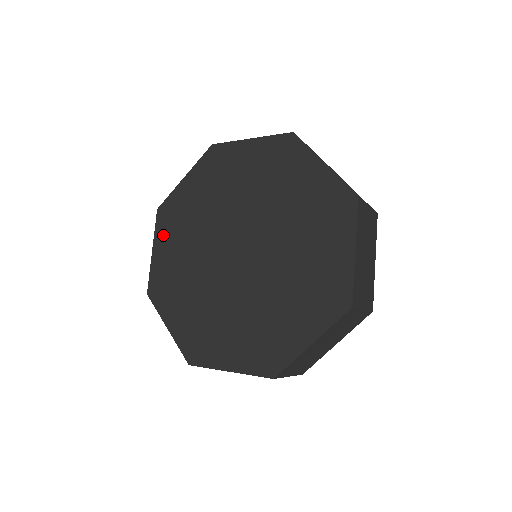
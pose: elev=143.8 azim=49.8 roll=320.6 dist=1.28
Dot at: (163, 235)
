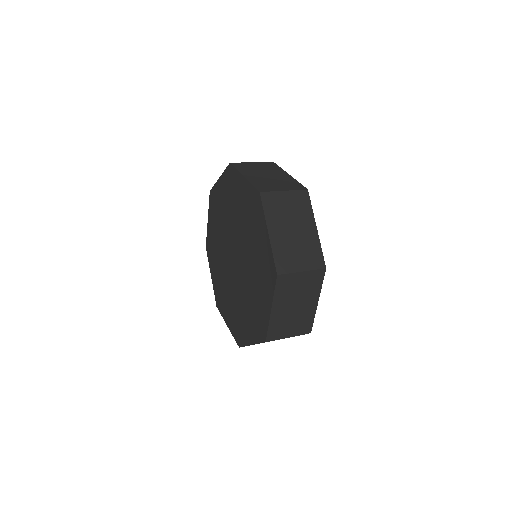
Dot at: (211, 264)
